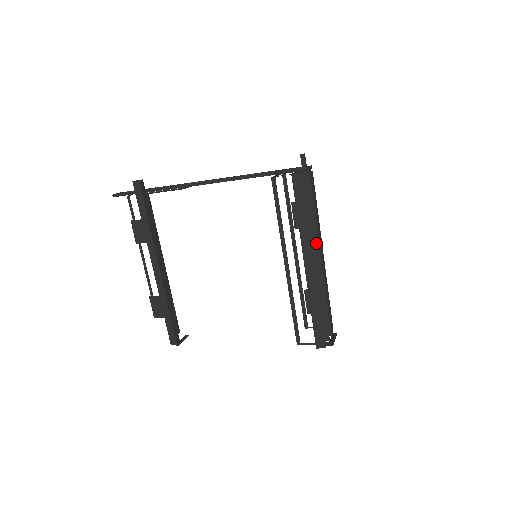
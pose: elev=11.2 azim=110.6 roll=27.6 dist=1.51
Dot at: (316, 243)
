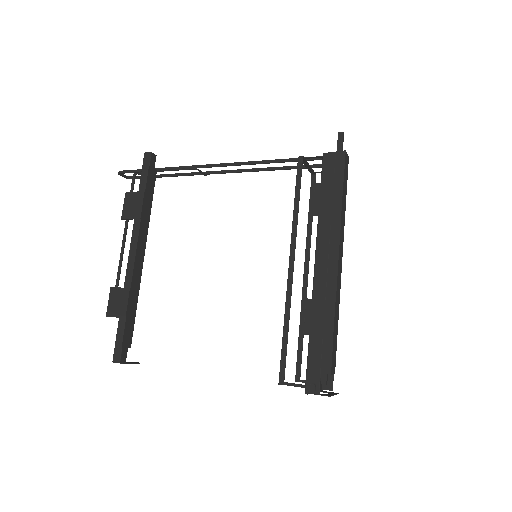
Dot at: (336, 236)
